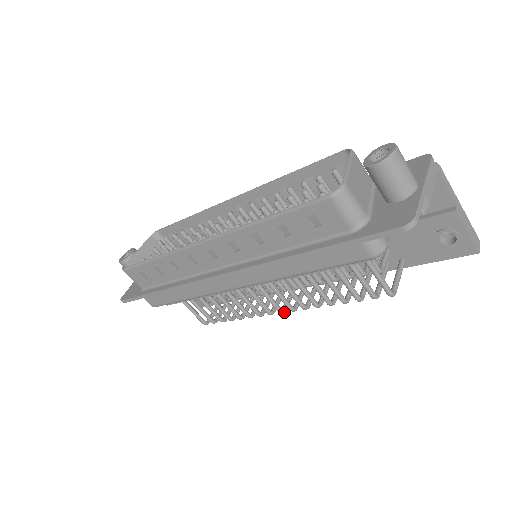
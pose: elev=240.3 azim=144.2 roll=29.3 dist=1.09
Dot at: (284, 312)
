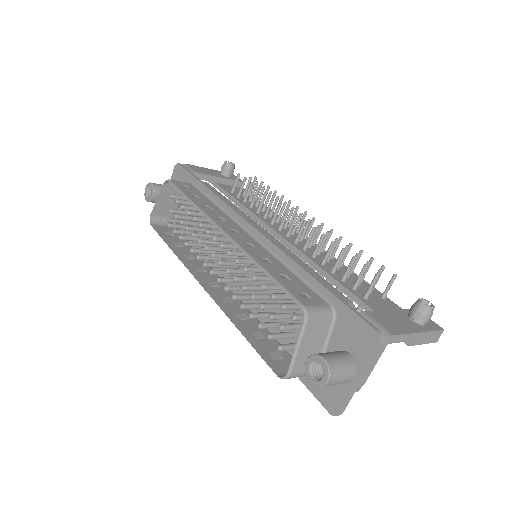
Dot at: occluded
